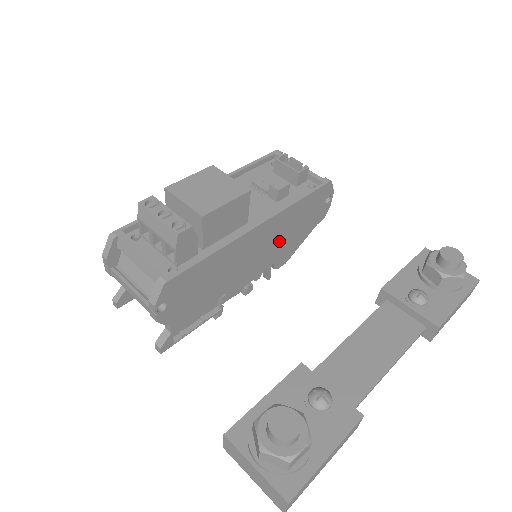
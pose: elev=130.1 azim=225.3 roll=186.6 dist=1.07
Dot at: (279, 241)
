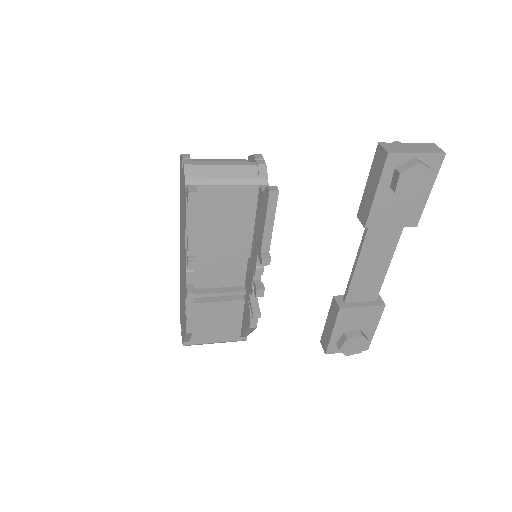
Dot at: occluded
